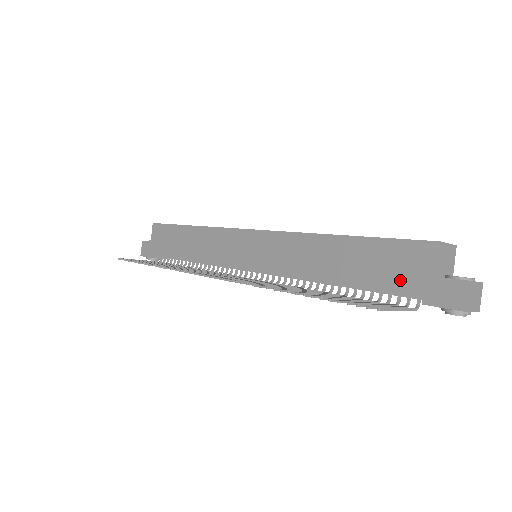
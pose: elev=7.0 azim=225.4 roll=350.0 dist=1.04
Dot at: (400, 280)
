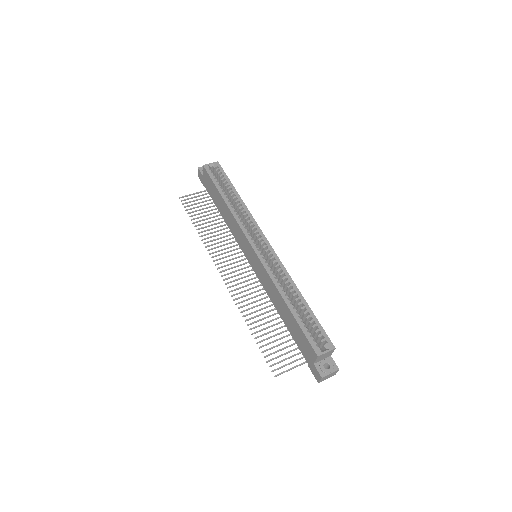
Dot at: (303, 349)
